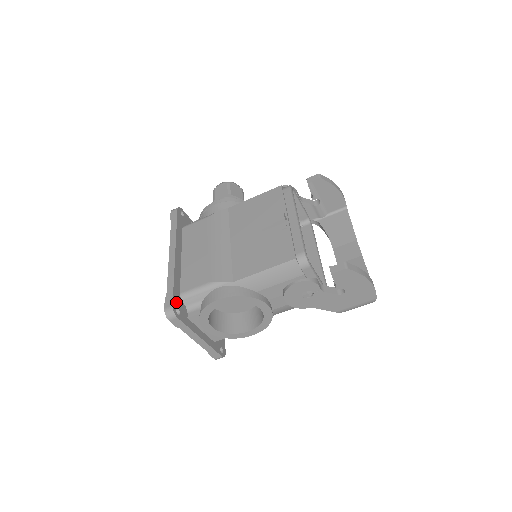
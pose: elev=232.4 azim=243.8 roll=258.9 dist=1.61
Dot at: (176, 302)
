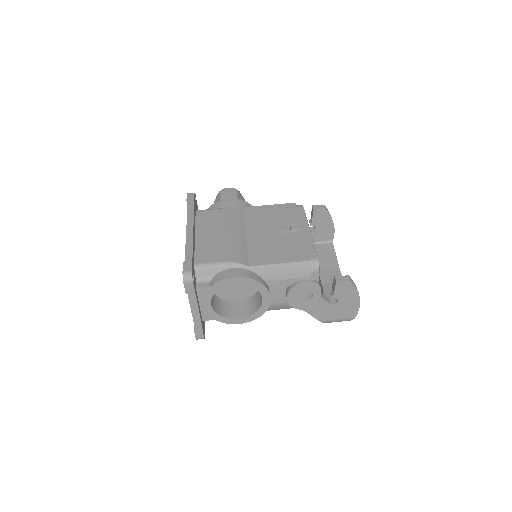
Dot at: (193, 269)
